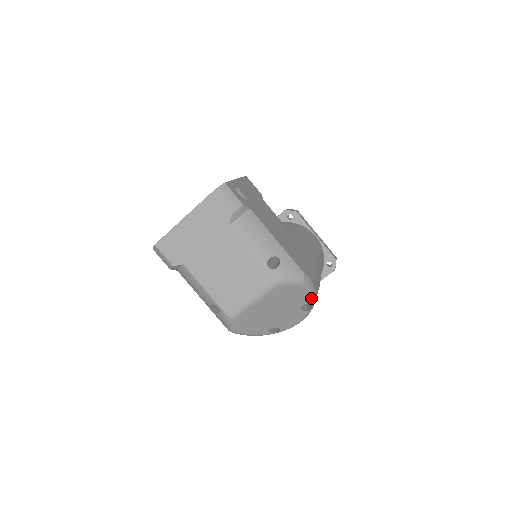
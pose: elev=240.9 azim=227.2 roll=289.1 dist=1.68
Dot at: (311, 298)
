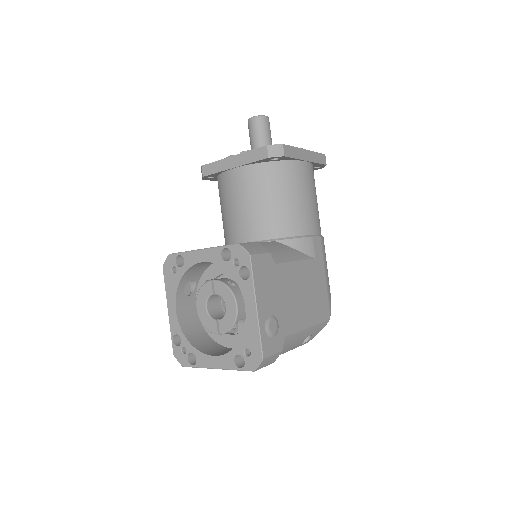
Dot at: occluded
